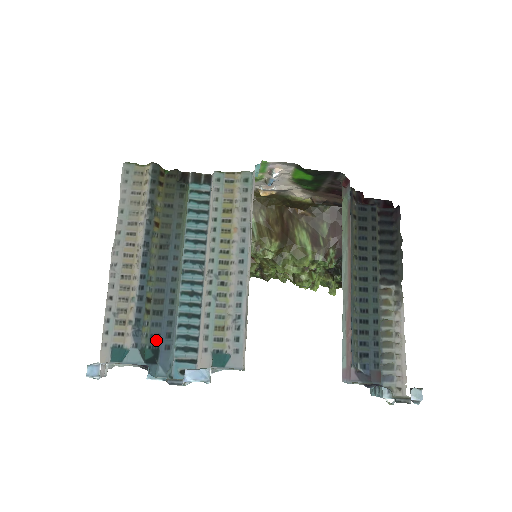
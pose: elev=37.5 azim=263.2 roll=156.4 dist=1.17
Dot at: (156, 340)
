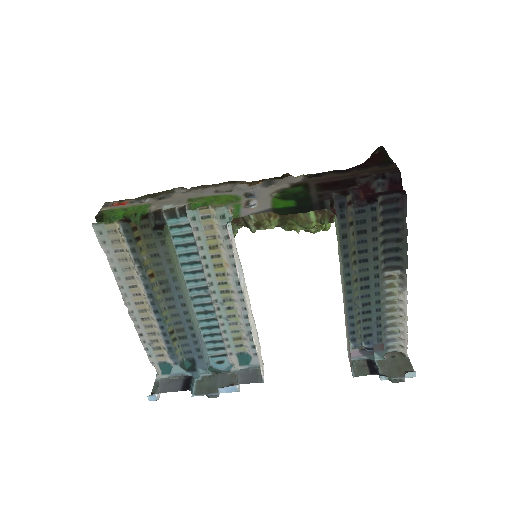
Dot at: (189, 354)
